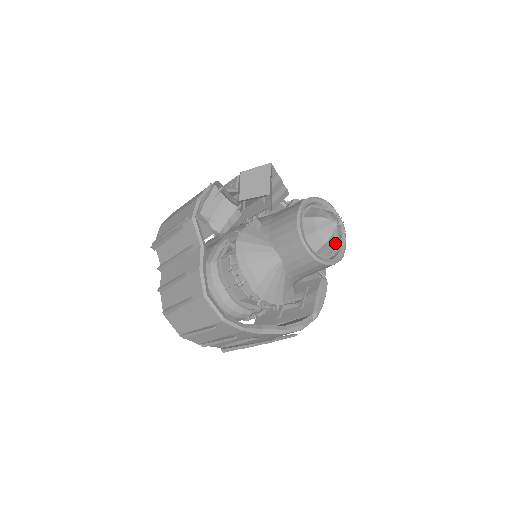
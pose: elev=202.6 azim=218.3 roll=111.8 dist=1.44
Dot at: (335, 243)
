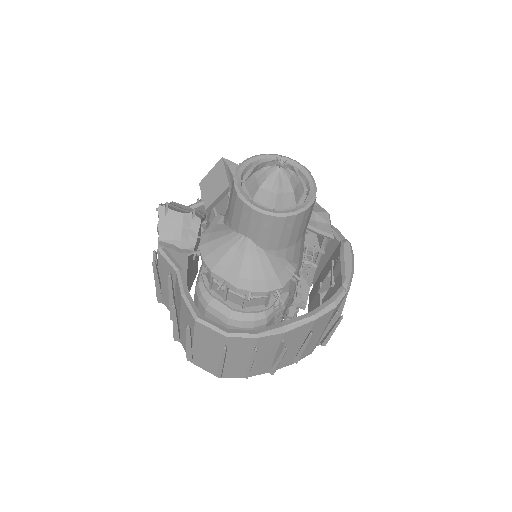
Dot at: (291, 188)
